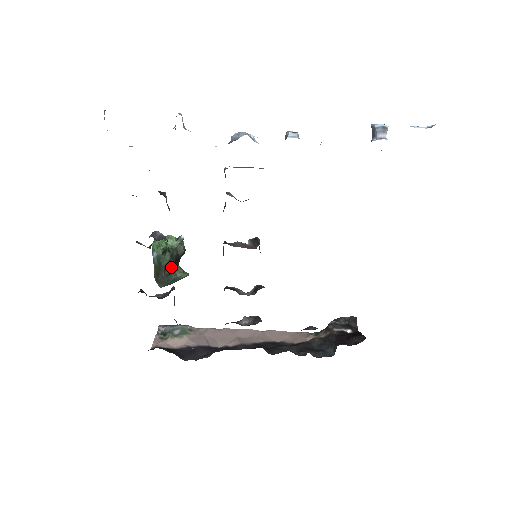
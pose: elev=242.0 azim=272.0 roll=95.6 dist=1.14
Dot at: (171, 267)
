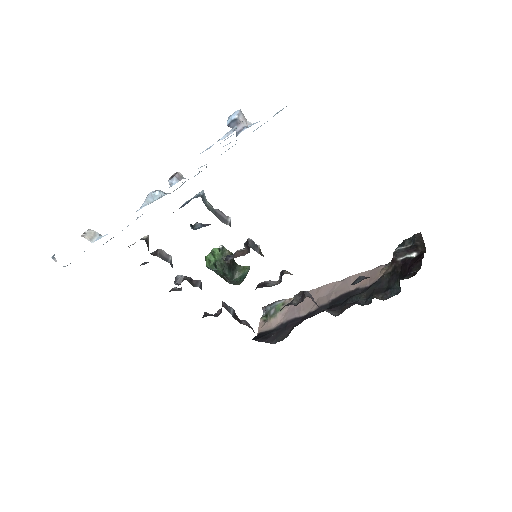
Dot at: (230, 272)
